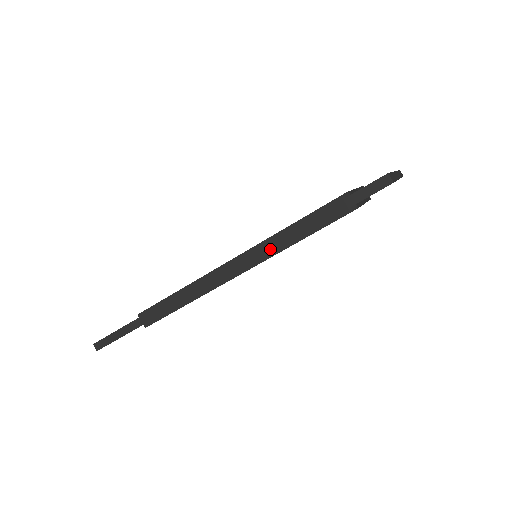
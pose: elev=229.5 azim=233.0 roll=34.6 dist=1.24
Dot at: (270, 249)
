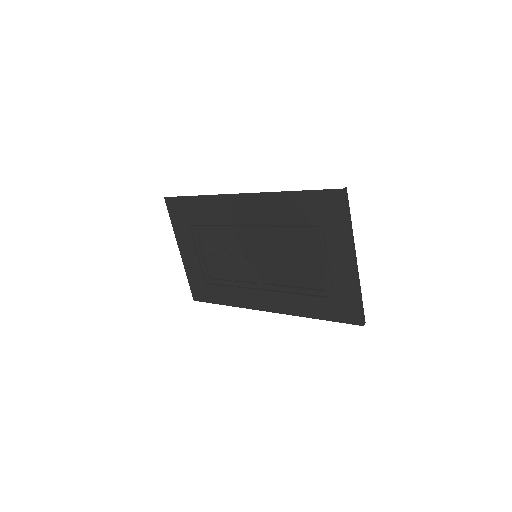
Dot at: occluded
